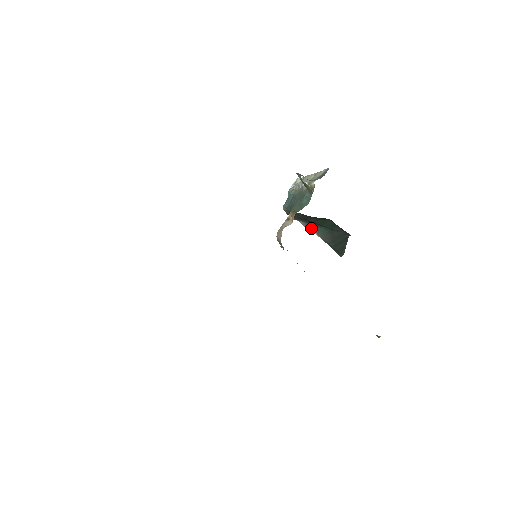
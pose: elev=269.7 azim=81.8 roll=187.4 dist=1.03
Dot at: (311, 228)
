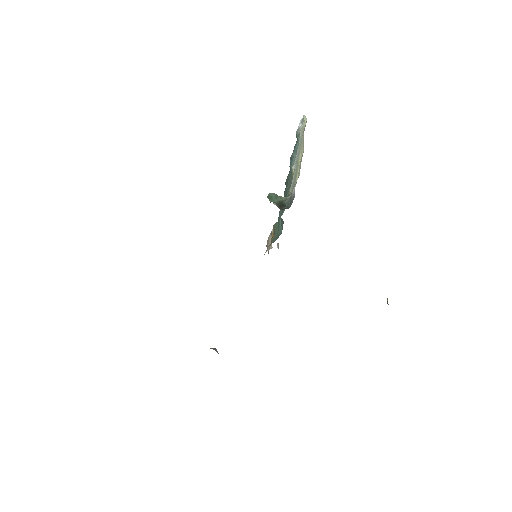
Dot at: occluded
